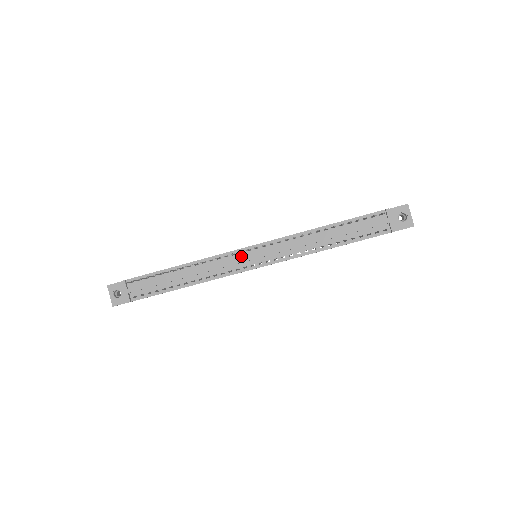
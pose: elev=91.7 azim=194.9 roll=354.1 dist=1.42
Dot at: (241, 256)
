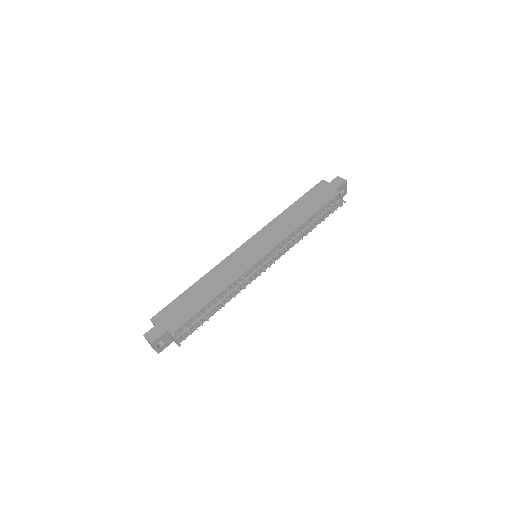
Dot at: (257, 267)
